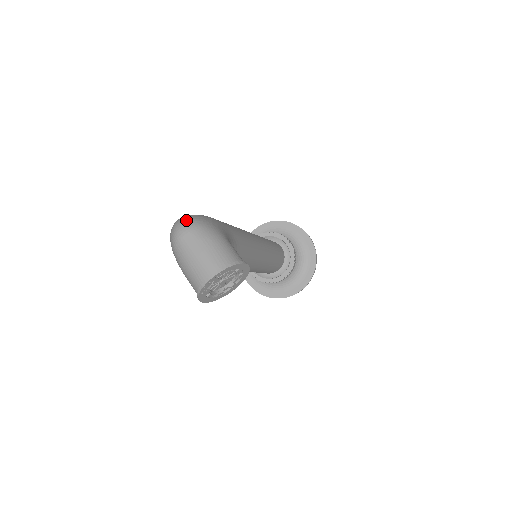
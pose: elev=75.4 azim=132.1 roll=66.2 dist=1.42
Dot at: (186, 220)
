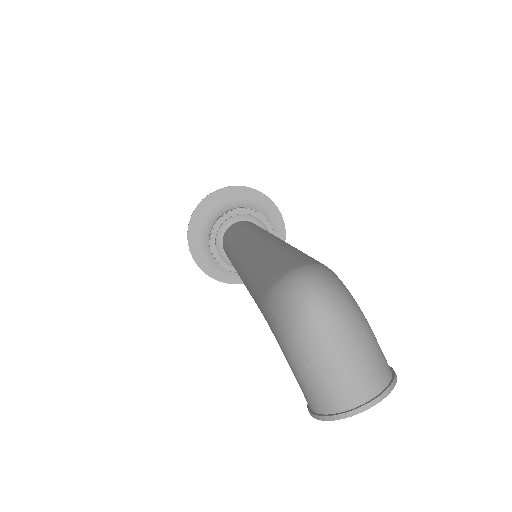
Dot at: (327, 288)
